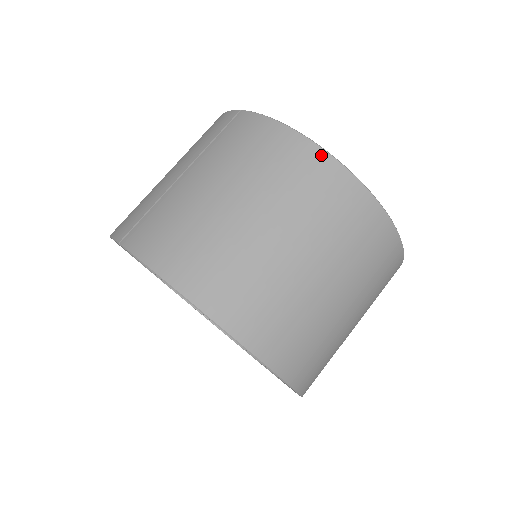
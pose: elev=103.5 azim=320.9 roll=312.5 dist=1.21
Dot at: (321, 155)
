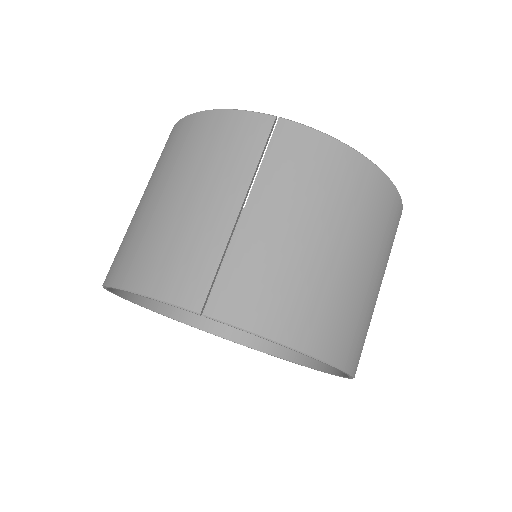
Dot at: (379, 175)
